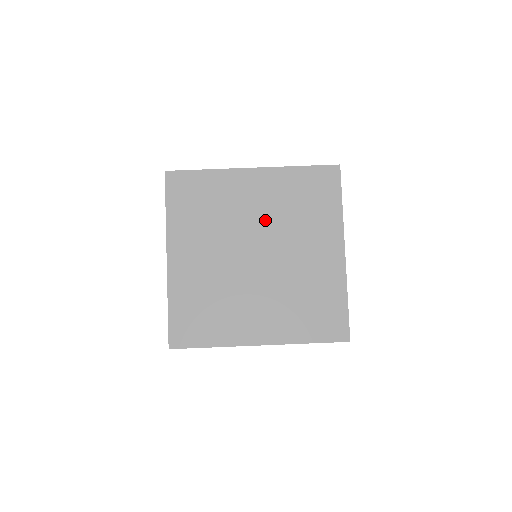
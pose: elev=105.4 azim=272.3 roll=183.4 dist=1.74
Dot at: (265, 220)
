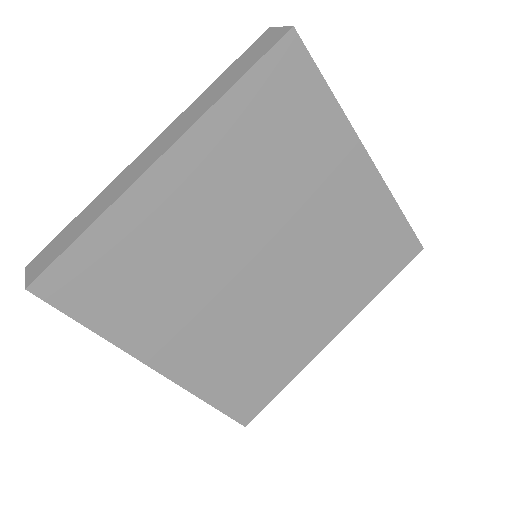
Dot at: (315, 234)
